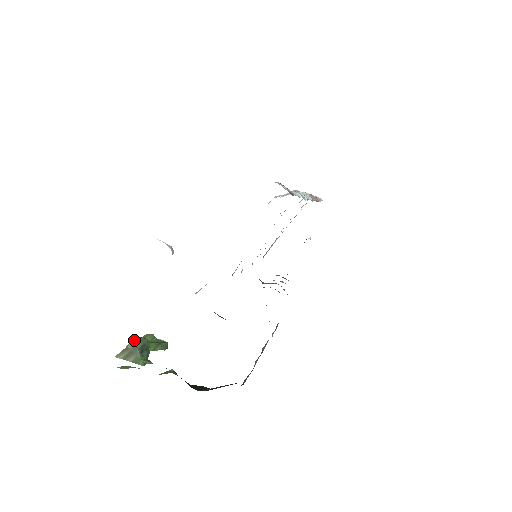
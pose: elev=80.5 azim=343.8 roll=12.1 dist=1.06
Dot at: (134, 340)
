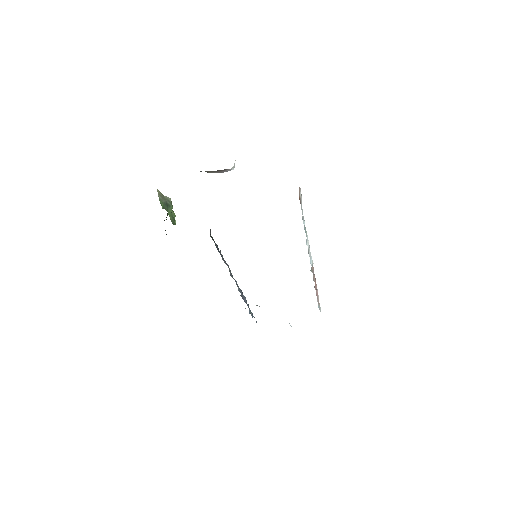
Dot at: (170, 198)
